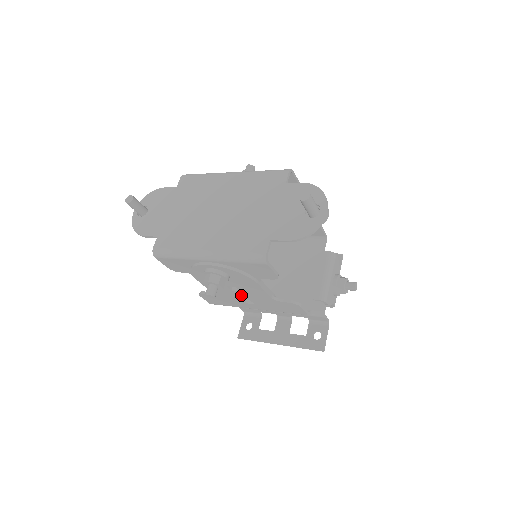
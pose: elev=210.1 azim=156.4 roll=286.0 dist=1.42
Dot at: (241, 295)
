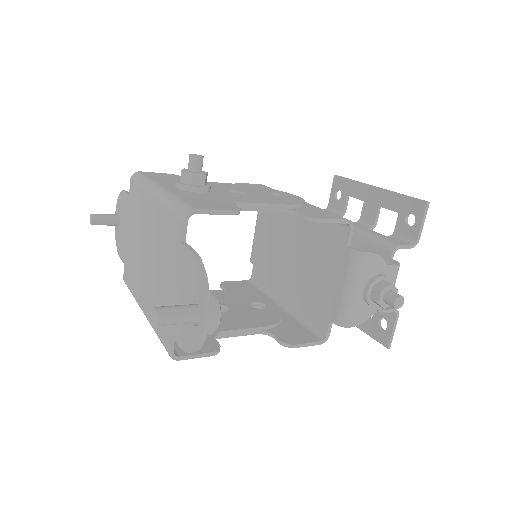
Dot at: occluded
